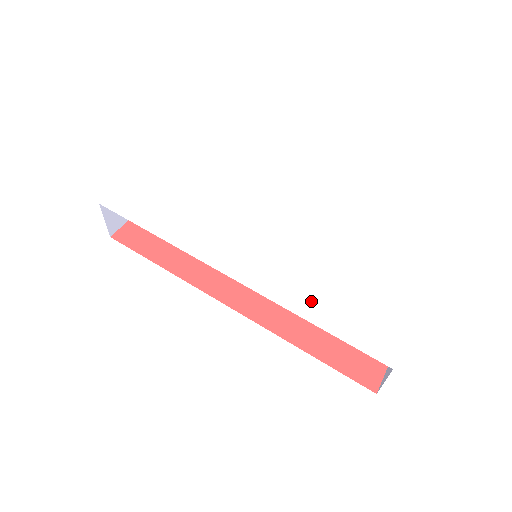
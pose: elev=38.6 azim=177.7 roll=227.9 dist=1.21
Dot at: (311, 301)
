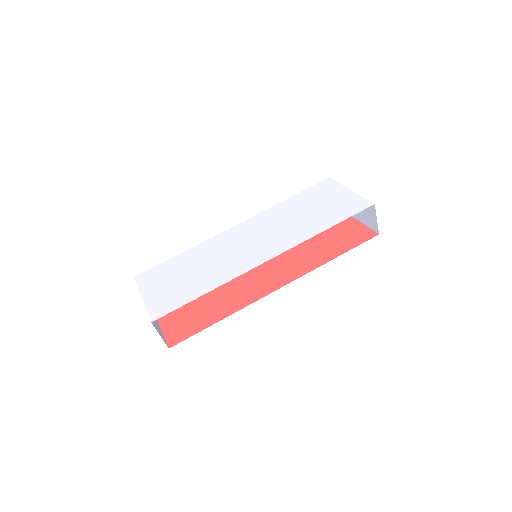
Dot at: (312, 226)
